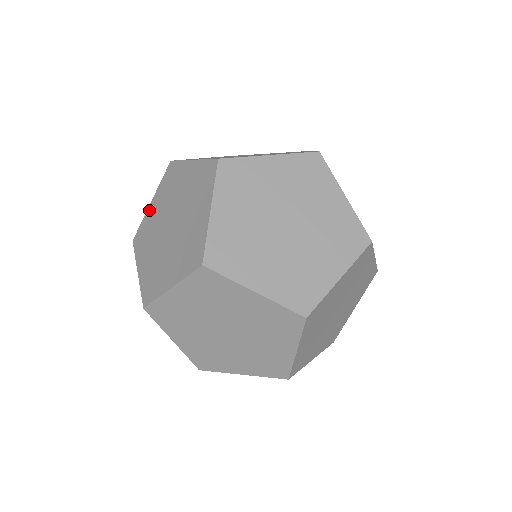
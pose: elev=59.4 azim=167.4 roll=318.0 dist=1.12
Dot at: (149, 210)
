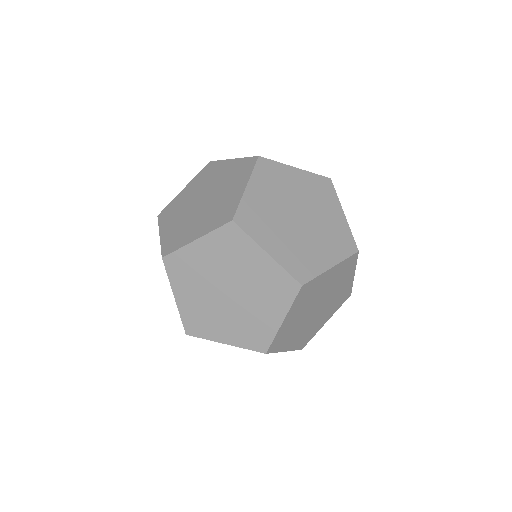
Dot at: (181, 194)
